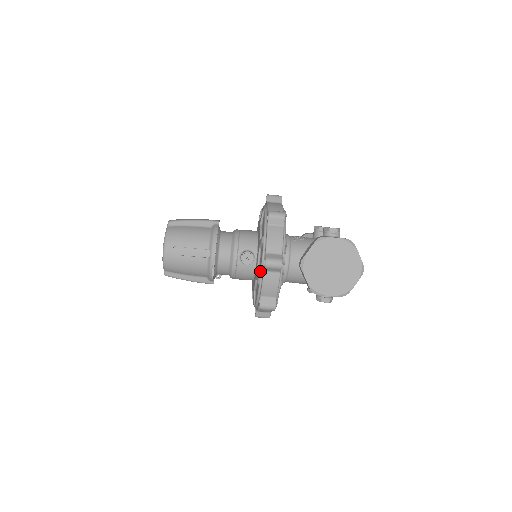
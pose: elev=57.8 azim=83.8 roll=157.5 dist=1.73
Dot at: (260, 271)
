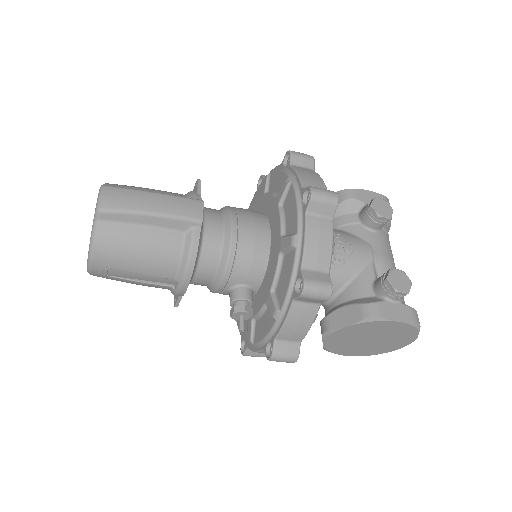
Dot at: (257, 341)
